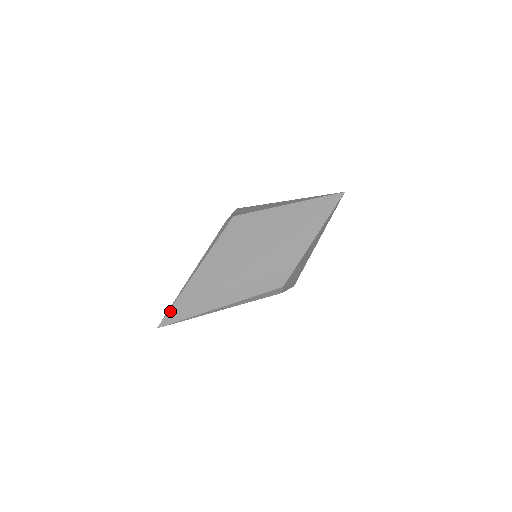
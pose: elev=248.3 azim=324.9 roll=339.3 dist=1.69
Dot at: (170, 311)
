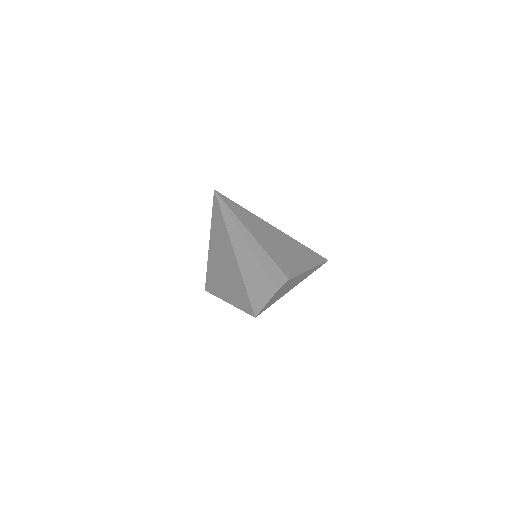
Dot at: occluded
